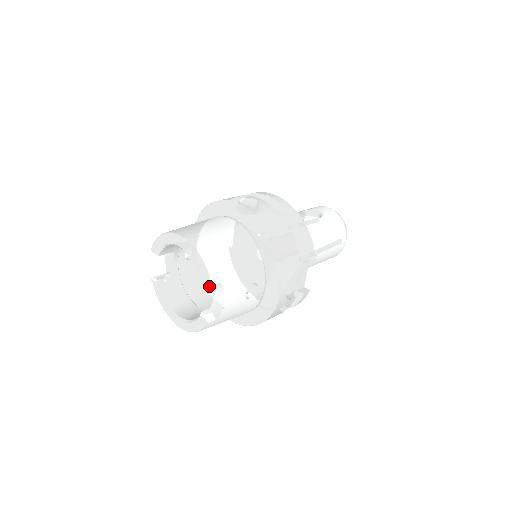
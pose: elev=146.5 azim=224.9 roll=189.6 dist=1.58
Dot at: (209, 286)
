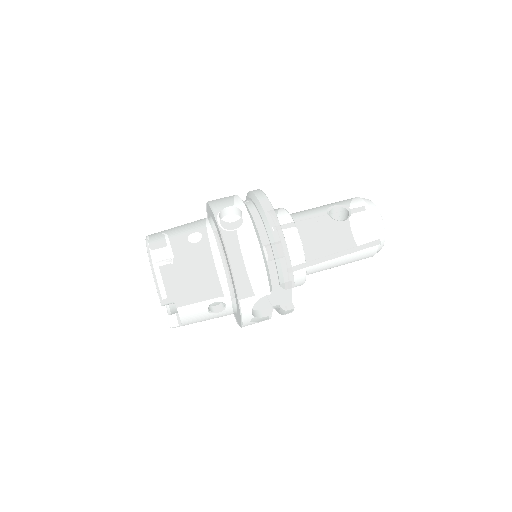
Dot at: (161, 304)
